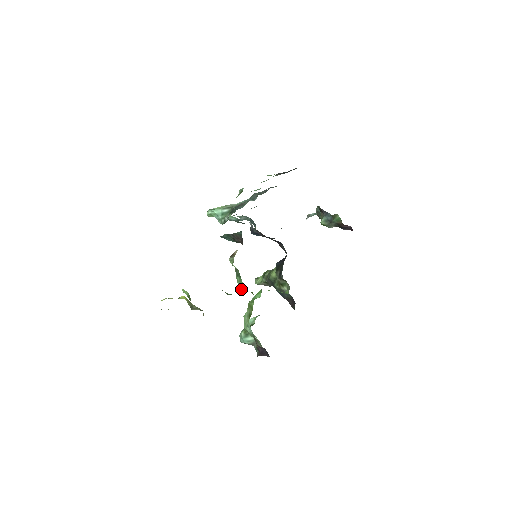
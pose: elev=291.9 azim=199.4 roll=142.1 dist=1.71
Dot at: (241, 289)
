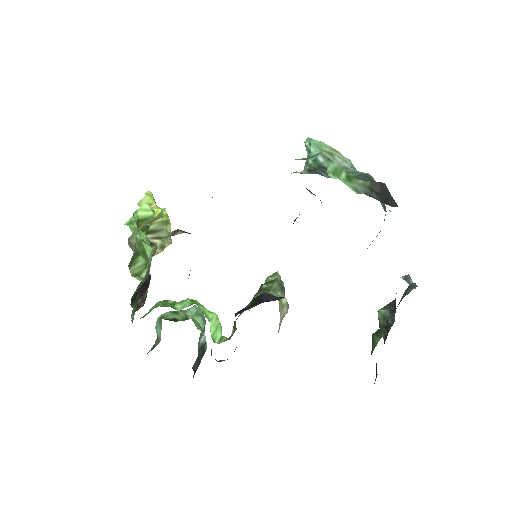
Dot at: occluded
